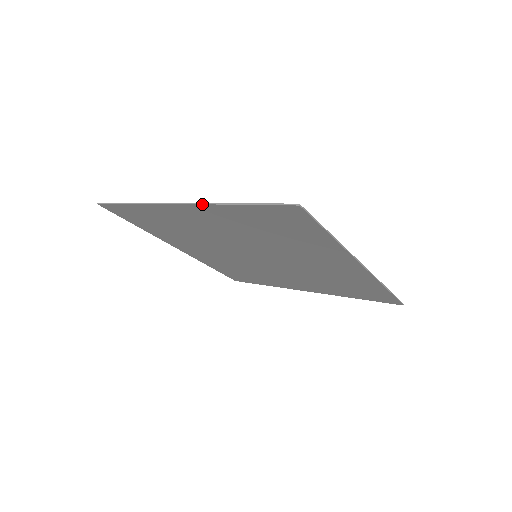
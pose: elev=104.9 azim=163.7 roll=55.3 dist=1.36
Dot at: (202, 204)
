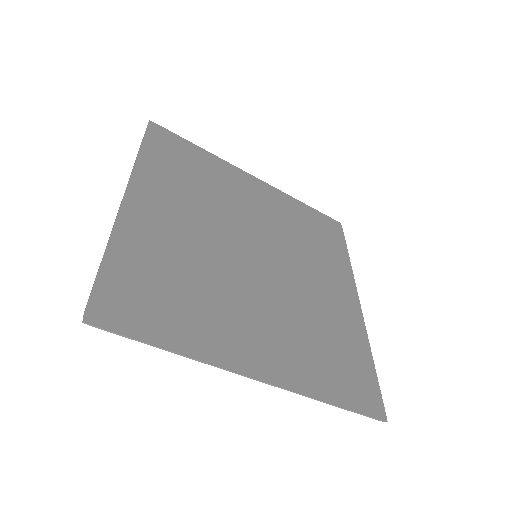
Dot at: (115, 220)
